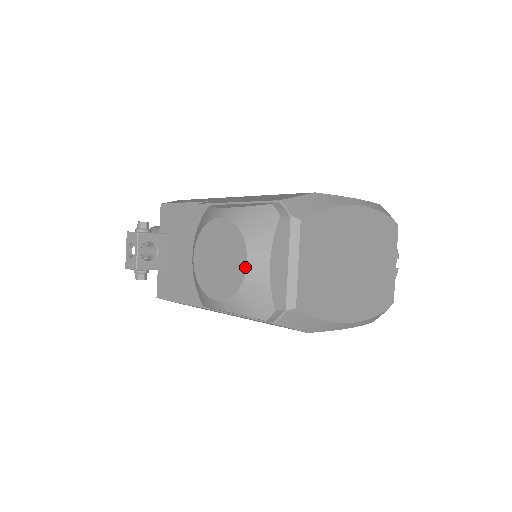
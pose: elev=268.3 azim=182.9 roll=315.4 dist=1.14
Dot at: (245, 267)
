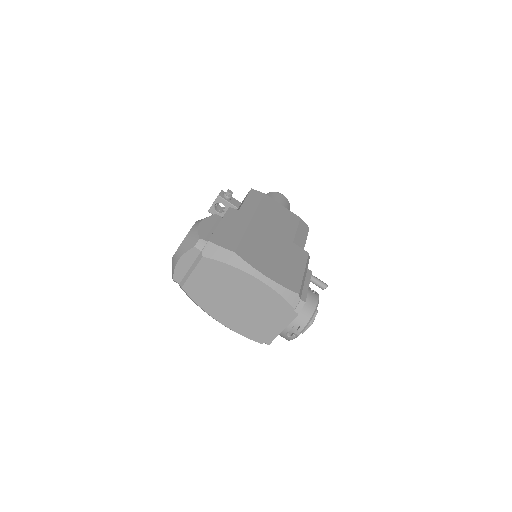
Dot at: (175, 253)
